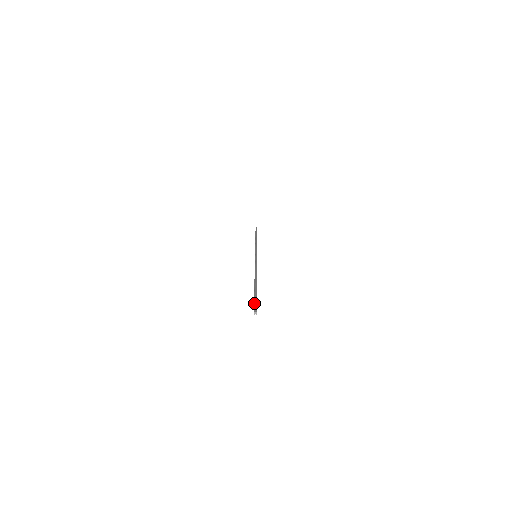
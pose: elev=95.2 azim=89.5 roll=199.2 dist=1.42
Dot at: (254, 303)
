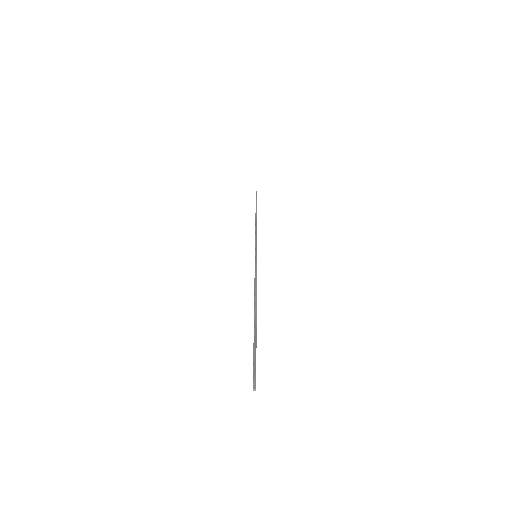
Dot at: (253, 368)
